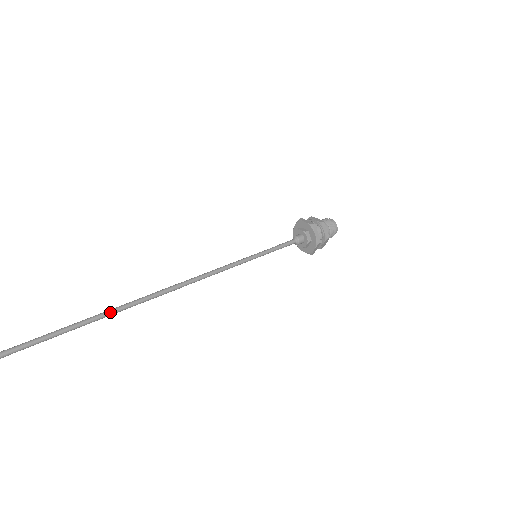
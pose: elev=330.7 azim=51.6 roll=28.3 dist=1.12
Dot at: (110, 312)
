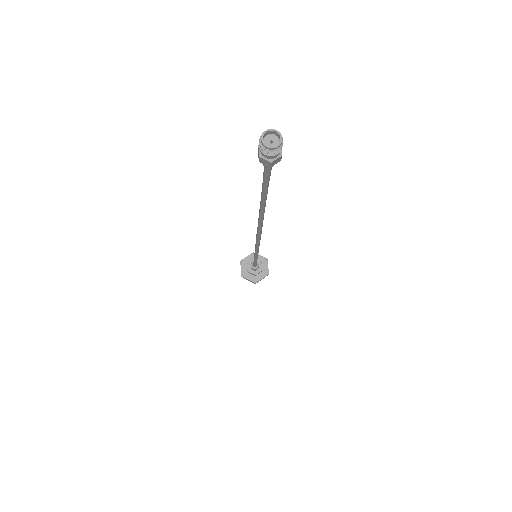
Dot at: occluded
